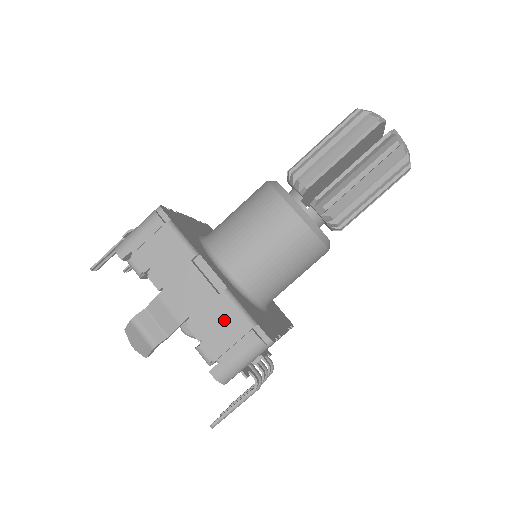
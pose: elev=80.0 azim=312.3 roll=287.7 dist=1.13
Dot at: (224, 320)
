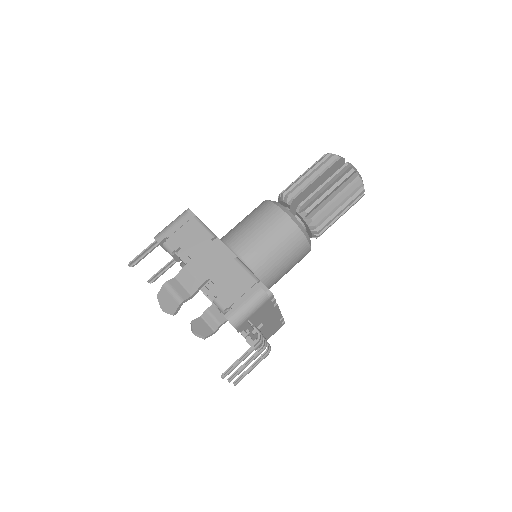
Dot at: (236, 278)
